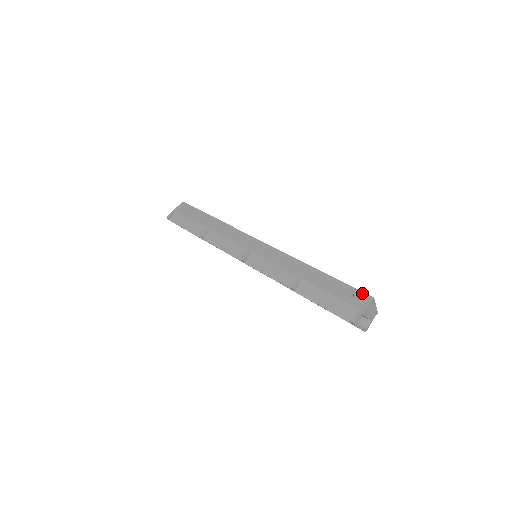
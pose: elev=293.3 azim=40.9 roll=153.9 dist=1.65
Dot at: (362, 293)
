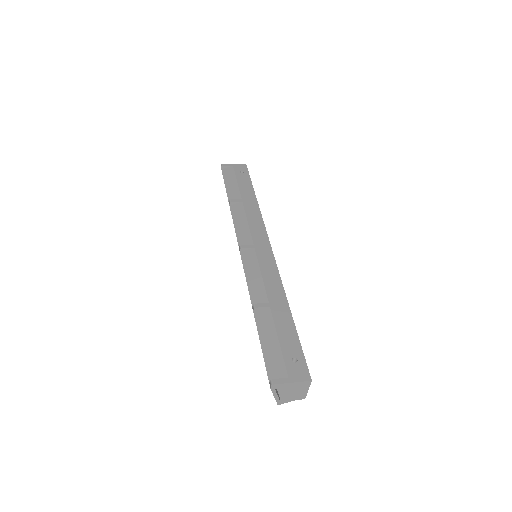
Dot at: (306, 367)
